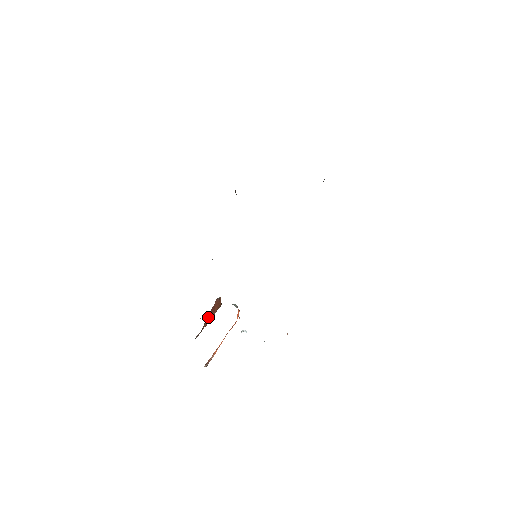
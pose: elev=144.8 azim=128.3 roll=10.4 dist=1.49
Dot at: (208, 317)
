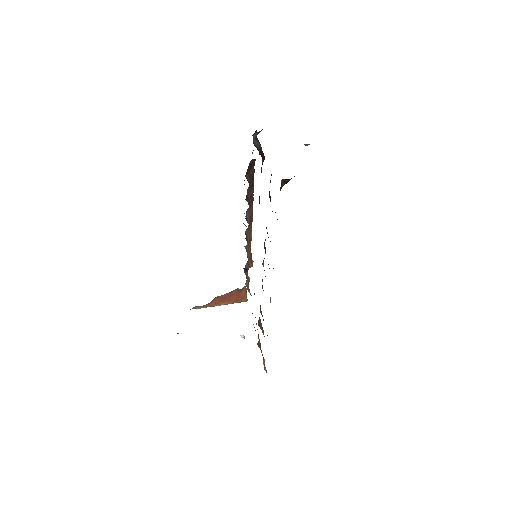
Dot at: (219, 299)
